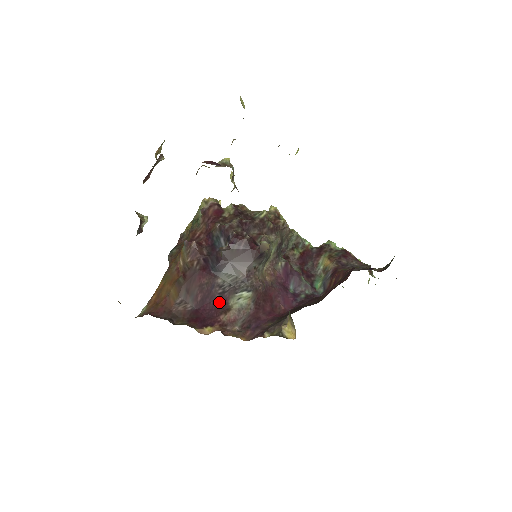
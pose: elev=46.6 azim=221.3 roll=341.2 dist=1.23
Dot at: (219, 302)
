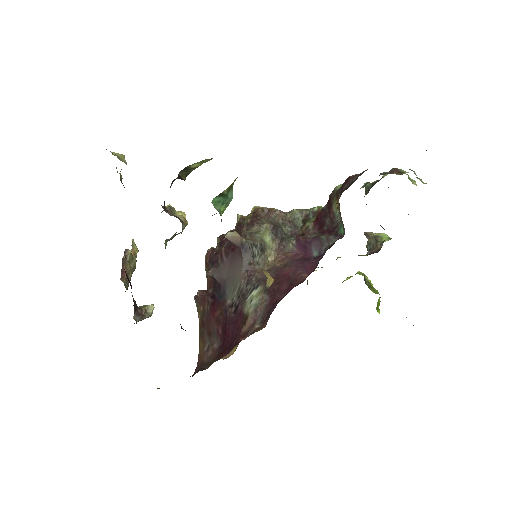
Dot at: (236, 319)
